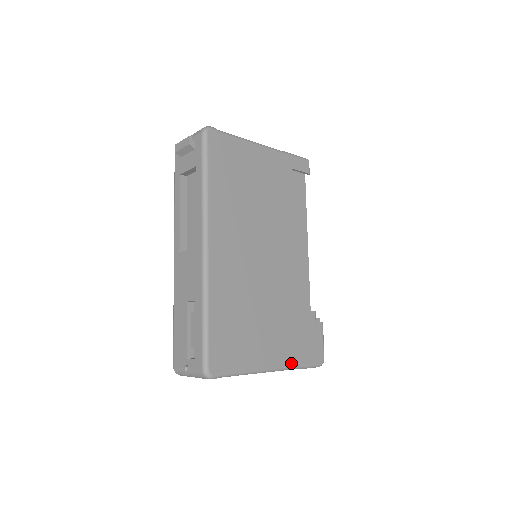
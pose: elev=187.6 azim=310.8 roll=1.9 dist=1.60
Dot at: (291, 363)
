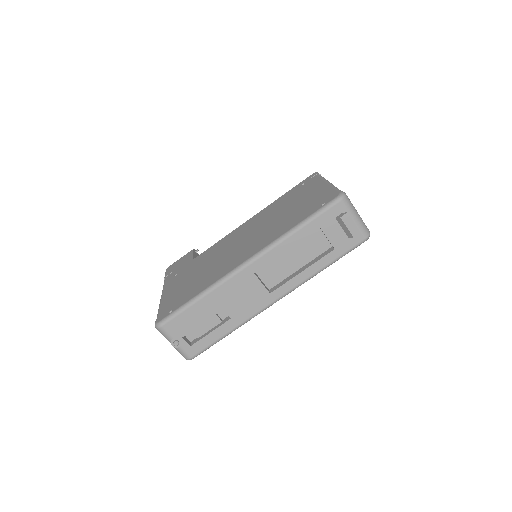
Dot at: occluded
